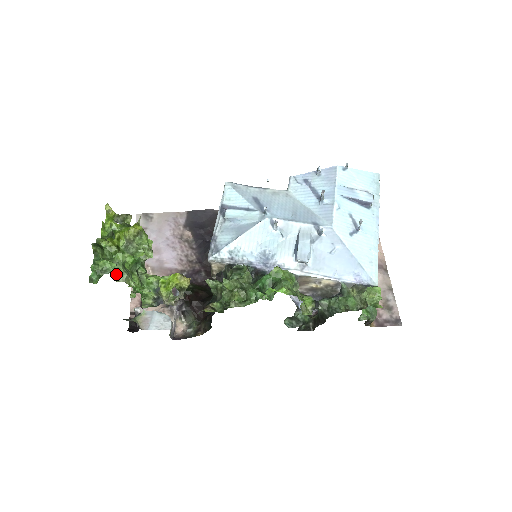
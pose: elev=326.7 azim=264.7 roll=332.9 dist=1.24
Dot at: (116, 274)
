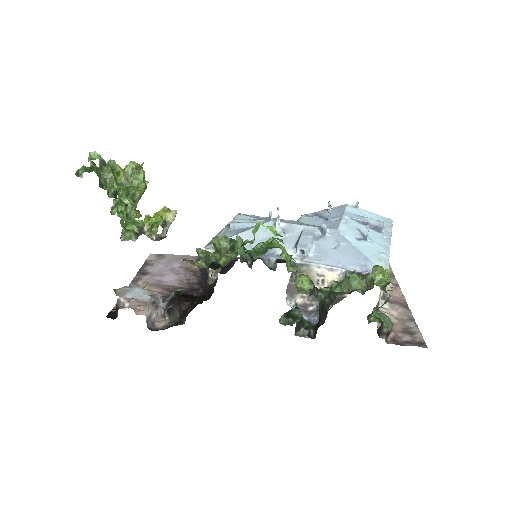
Dot at: (103, 172)
